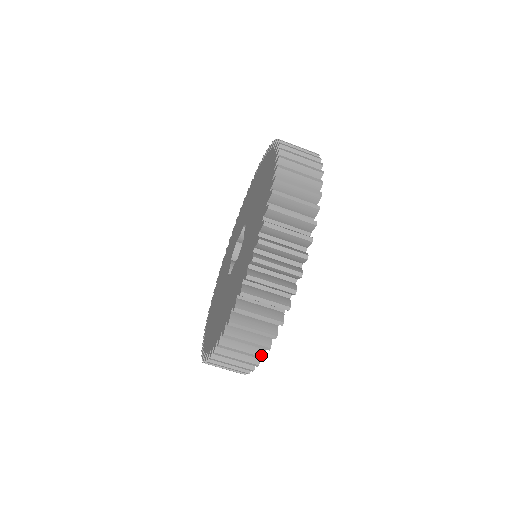
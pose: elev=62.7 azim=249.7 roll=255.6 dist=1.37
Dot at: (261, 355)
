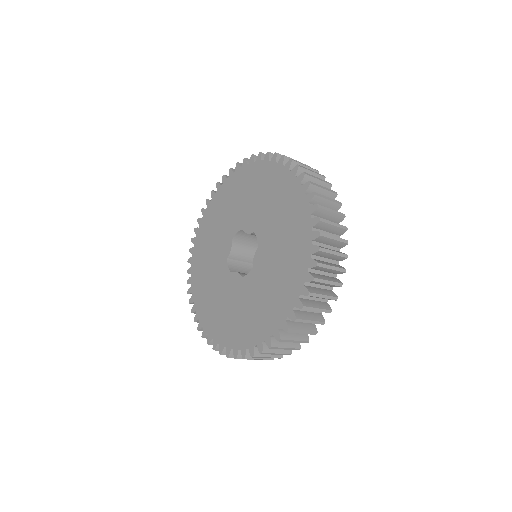
Dot at: occluded
